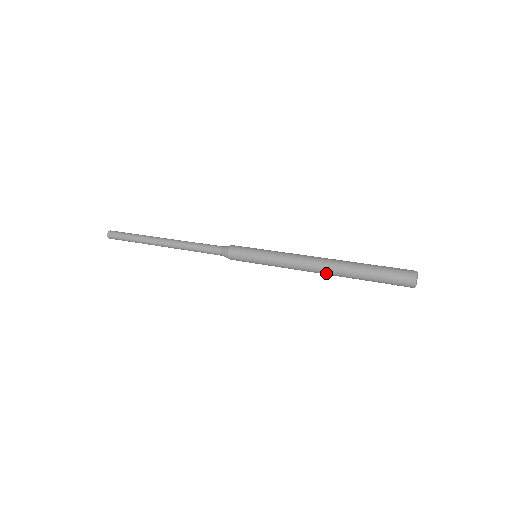
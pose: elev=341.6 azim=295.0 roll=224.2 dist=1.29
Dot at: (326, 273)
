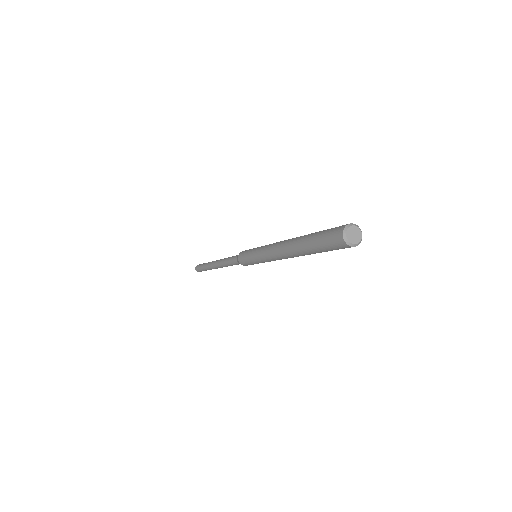
Dot at: (286, 249)
